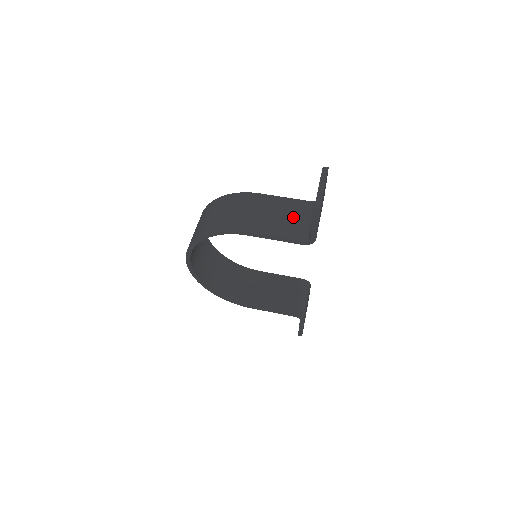
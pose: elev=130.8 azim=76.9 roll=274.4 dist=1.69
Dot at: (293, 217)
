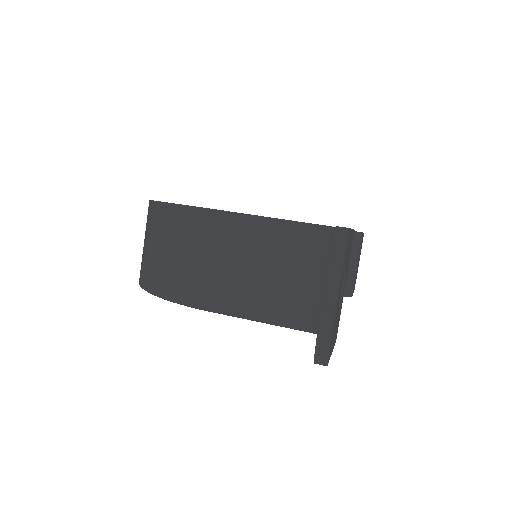
Dot at: (292, 272)
